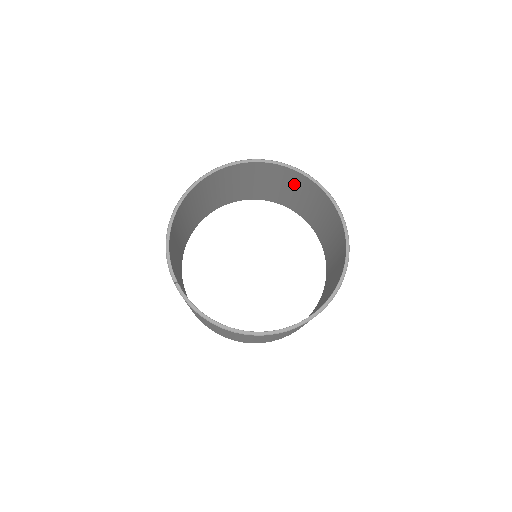
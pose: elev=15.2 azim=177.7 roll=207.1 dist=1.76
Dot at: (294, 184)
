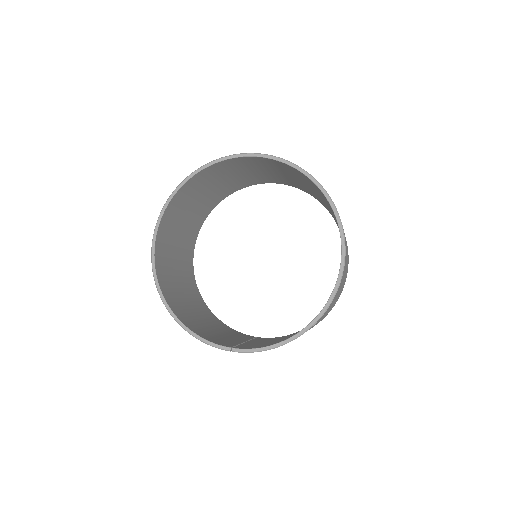
Dot at: (212, 178)
